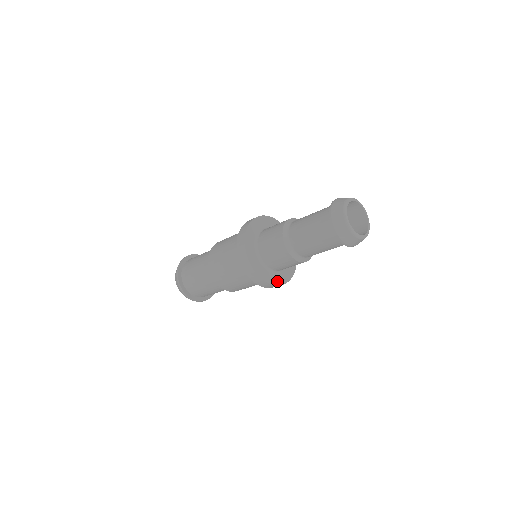
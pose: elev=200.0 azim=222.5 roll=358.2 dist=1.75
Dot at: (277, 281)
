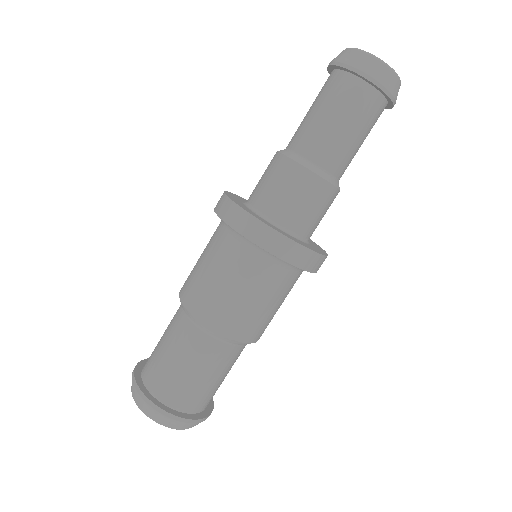
Dot at: (299, 243)
